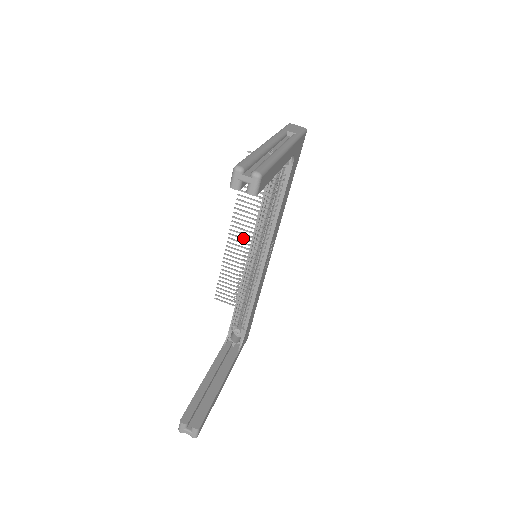
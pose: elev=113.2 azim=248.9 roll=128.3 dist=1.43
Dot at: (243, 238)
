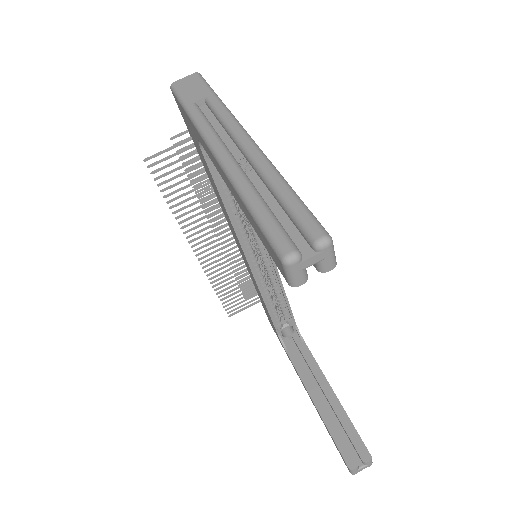
Dot at: (215, 246)
